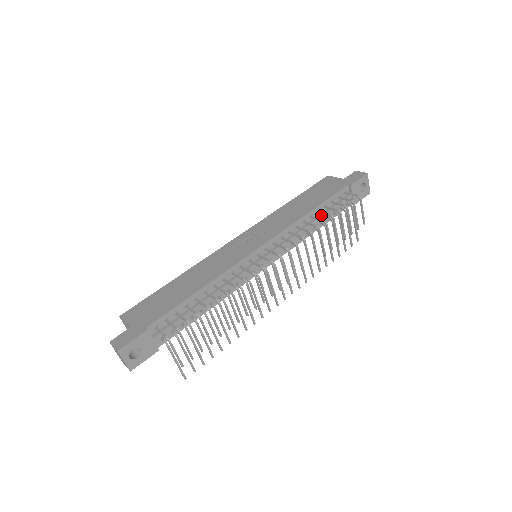
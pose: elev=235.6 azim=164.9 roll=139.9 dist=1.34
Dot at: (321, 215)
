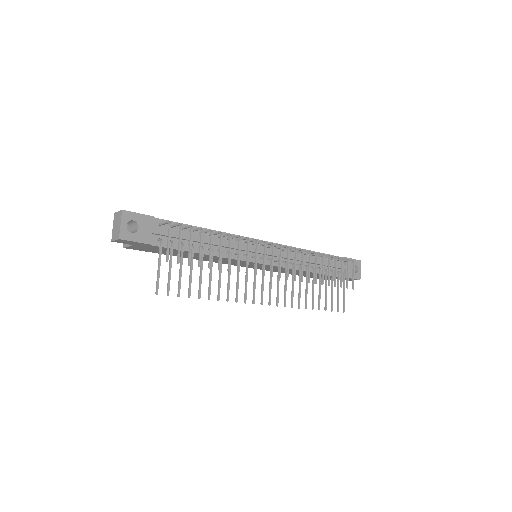
Dot at: (318, 260)
